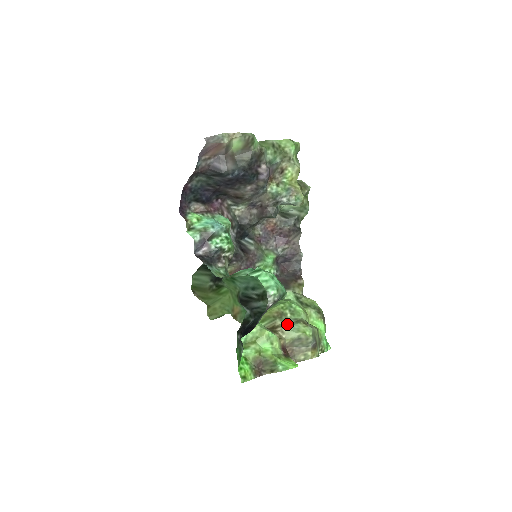
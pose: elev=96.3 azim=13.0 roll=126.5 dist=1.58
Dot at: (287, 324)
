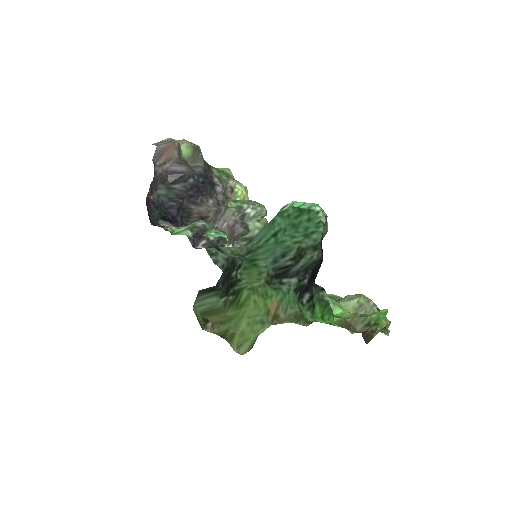
Dot at: occluded
